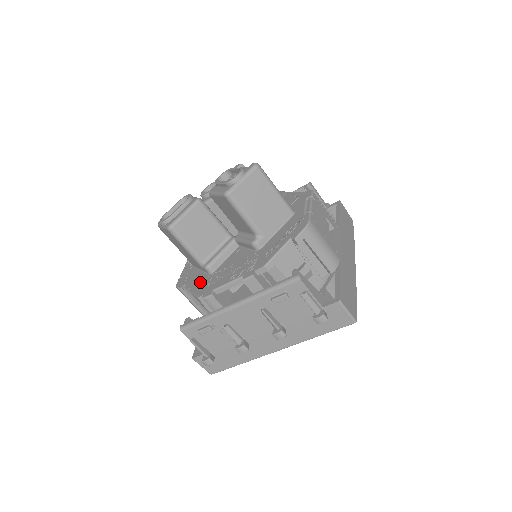
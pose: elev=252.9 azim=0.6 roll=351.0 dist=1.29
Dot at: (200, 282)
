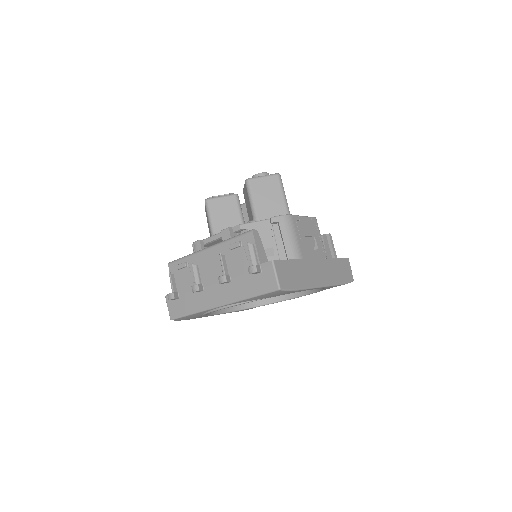
Dot at: occluded
